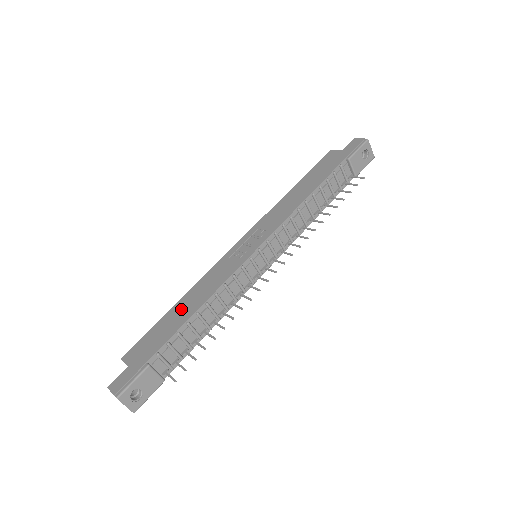
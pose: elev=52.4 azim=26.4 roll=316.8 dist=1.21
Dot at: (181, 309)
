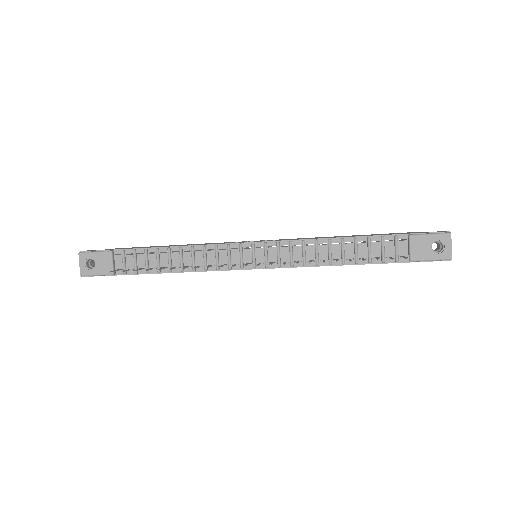
Dot at: occluded
